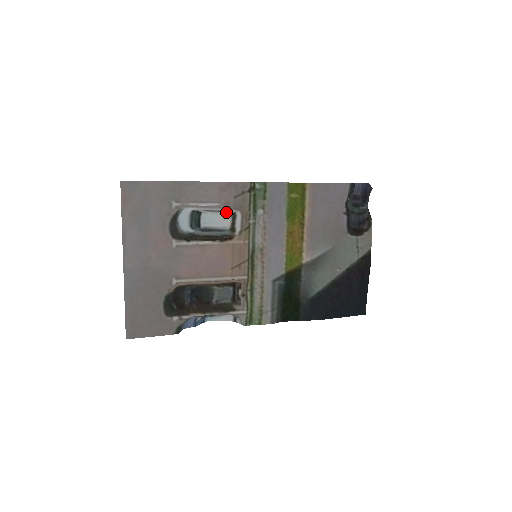
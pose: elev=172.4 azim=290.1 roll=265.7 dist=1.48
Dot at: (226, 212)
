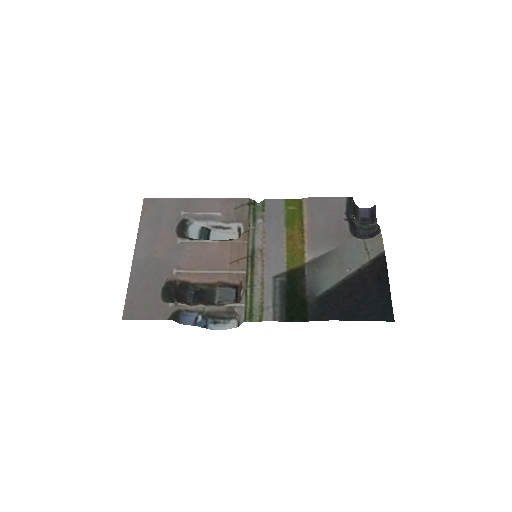
Dot at: (232, 229)
